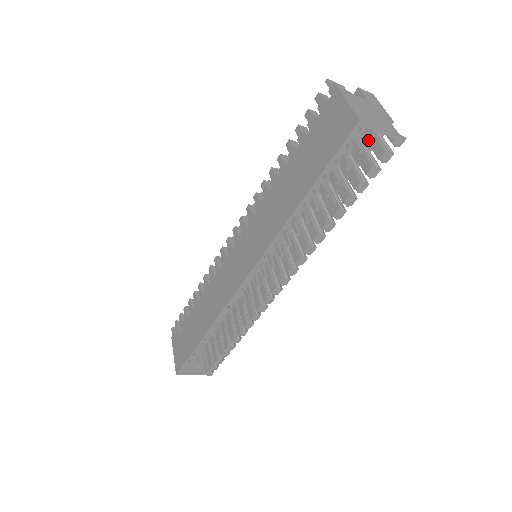
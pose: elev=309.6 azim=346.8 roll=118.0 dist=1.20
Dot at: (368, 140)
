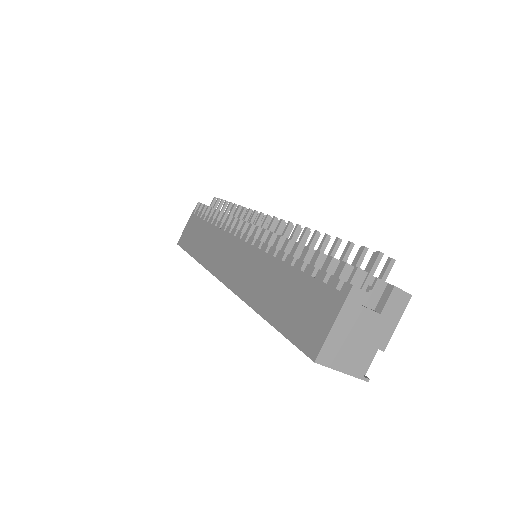
Dot at: occluded
